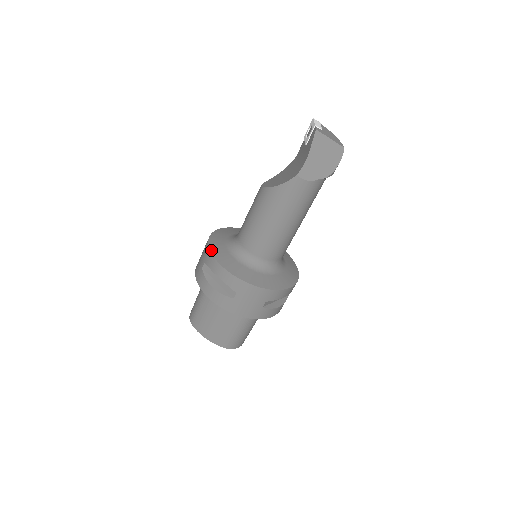
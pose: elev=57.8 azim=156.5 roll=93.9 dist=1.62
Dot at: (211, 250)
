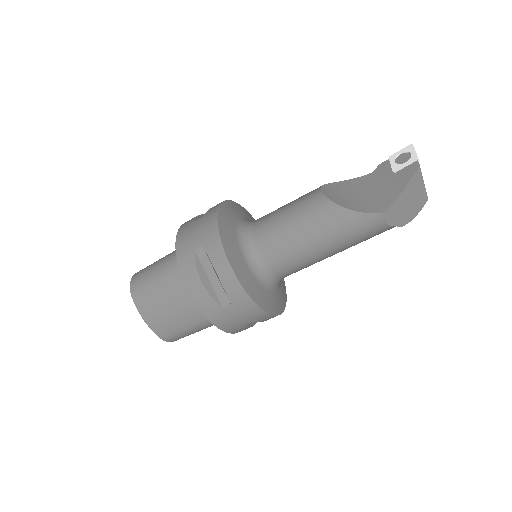
Dot at: (221, 236)
